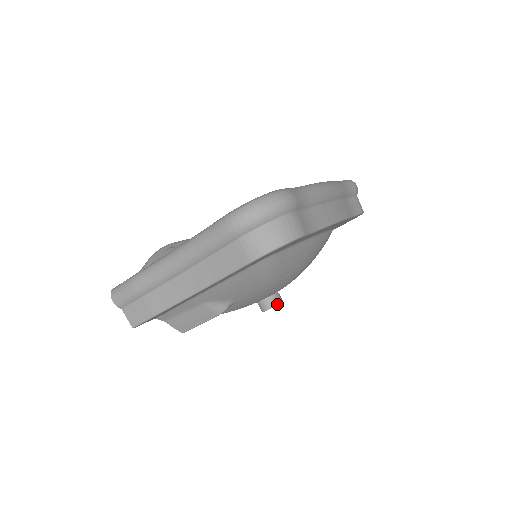
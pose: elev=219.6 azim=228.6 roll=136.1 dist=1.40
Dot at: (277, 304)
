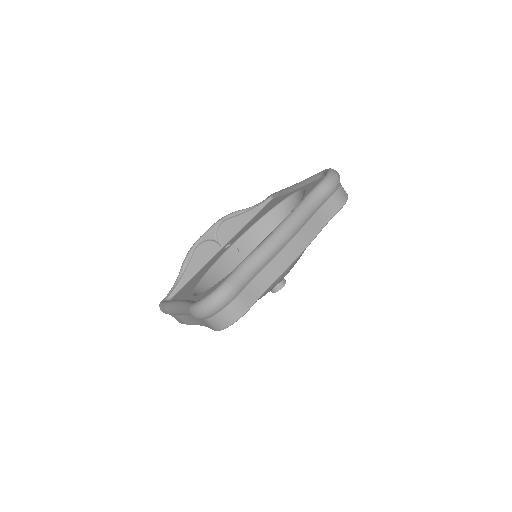
Dot at: occluded
